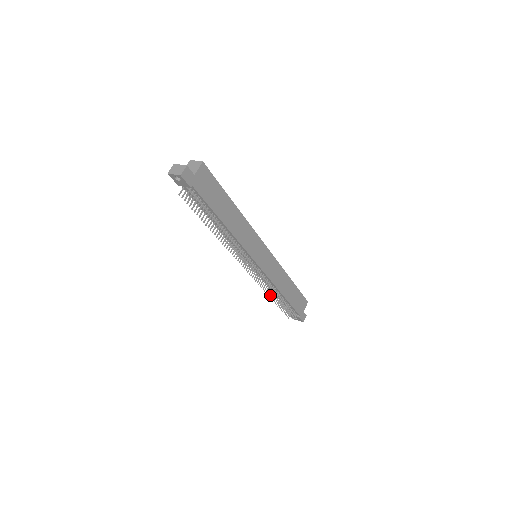
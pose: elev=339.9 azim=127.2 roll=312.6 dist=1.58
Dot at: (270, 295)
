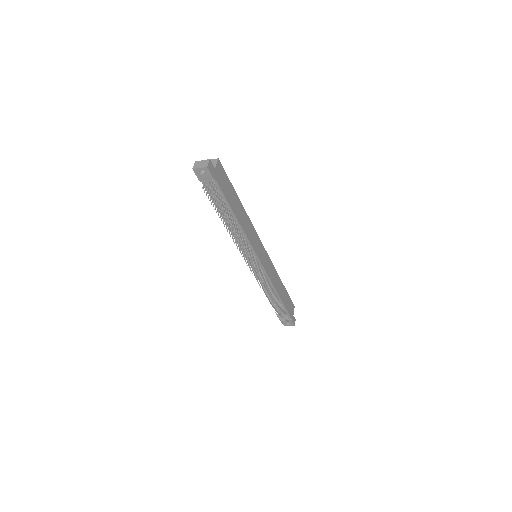
Dot at: (268, 298)
